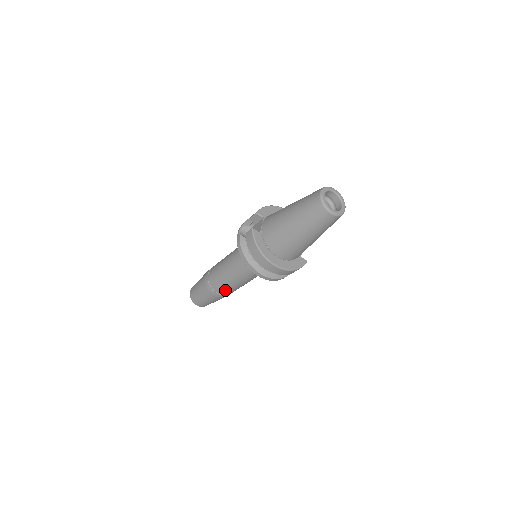
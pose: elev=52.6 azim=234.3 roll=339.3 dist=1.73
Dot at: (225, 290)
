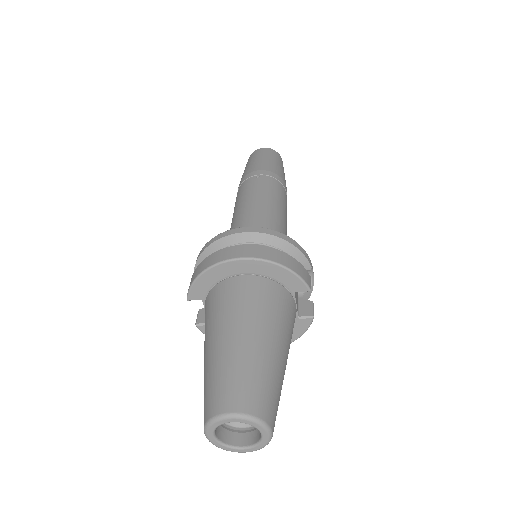
Dot at: occluded
